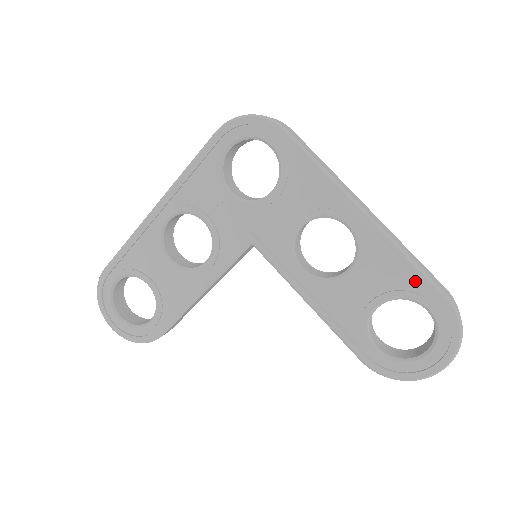
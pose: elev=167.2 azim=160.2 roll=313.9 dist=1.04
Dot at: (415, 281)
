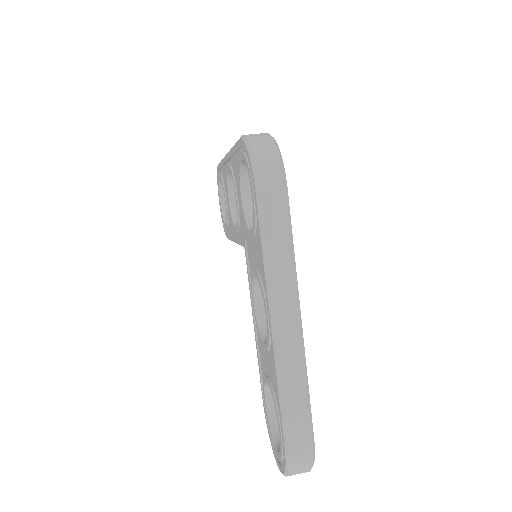
Dot at: occluded
